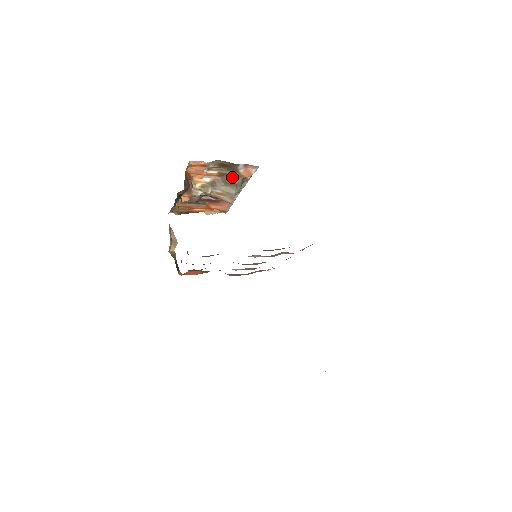
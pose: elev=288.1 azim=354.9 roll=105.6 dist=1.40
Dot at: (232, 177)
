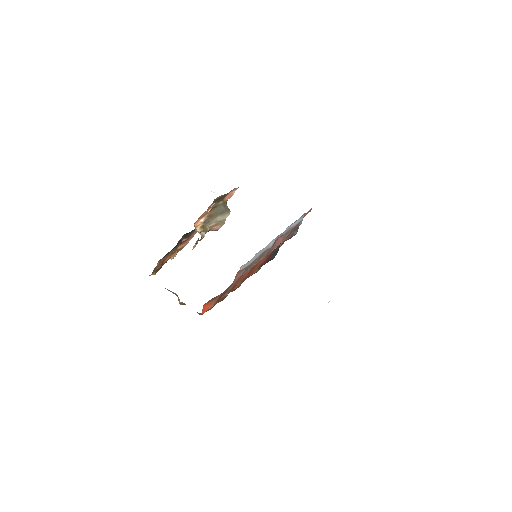
Dot at: (219, 207)
